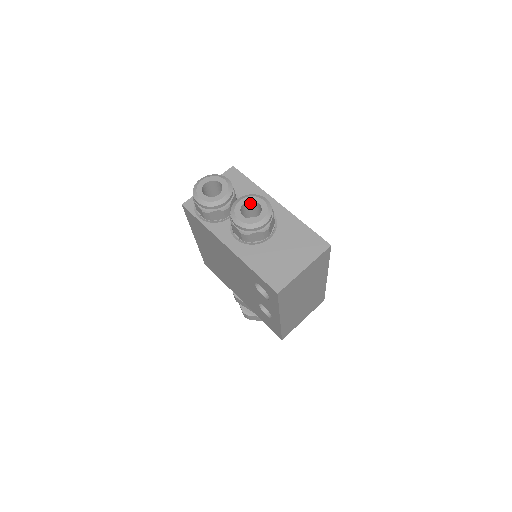
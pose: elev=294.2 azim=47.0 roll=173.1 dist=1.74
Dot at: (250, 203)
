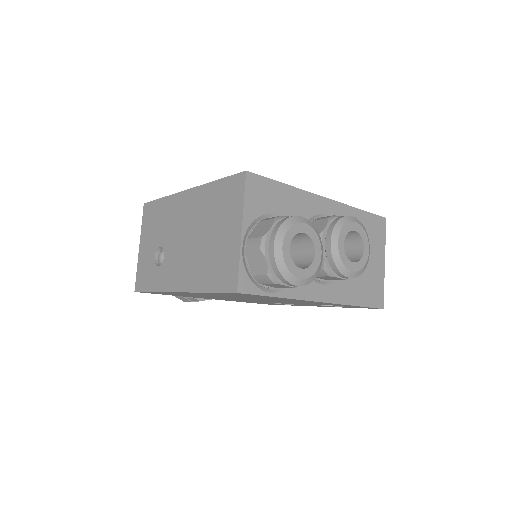
Dot at: (341, 235)
